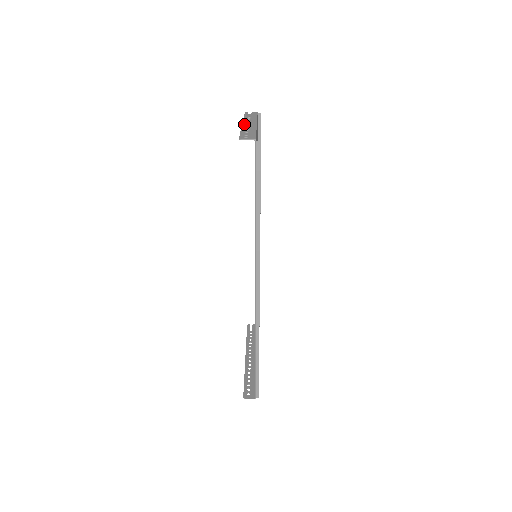
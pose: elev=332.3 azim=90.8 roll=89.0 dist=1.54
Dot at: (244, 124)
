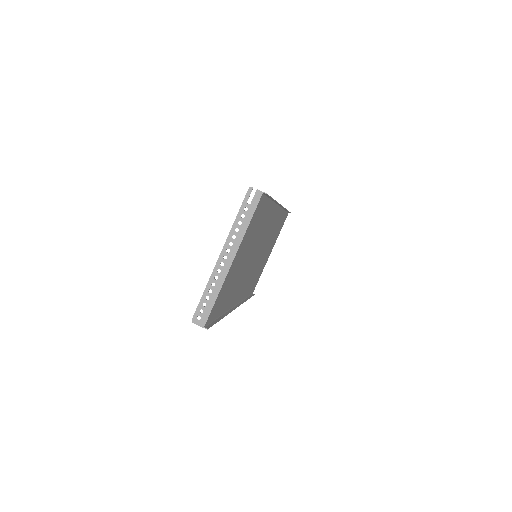
Dot at: (219, 261)
